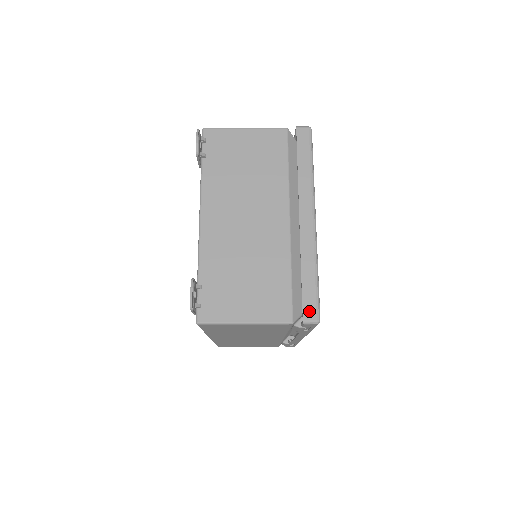
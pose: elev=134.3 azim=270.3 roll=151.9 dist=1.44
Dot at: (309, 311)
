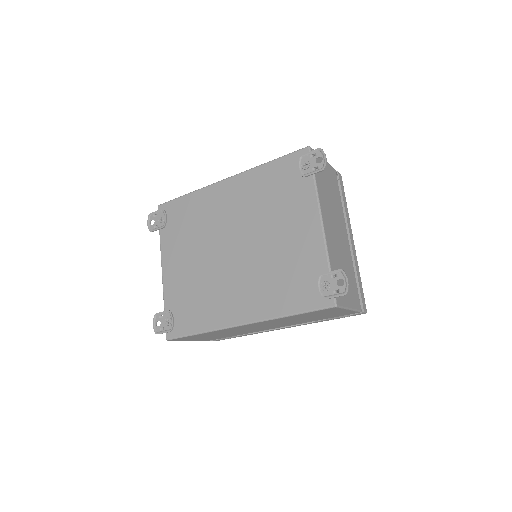
Dot at: (364, 304)
